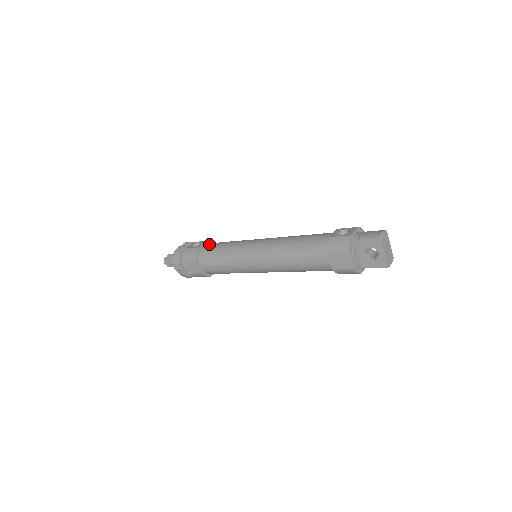
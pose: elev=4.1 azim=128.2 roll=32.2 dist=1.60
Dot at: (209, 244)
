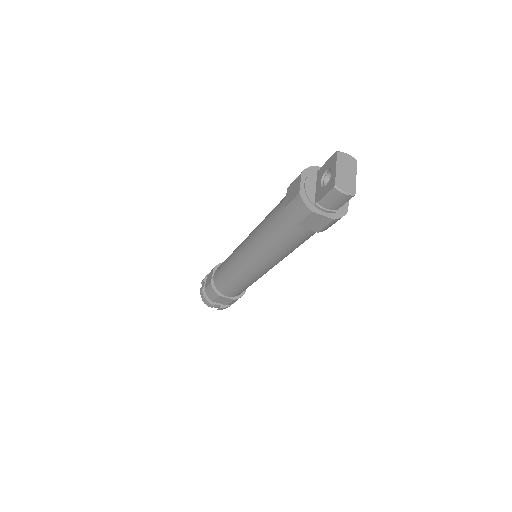
Dot at: occluded
